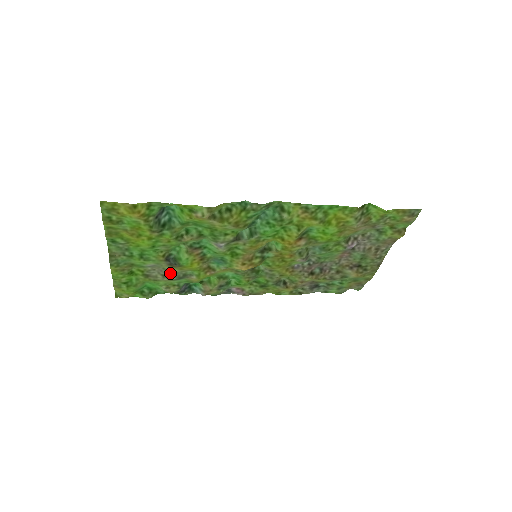
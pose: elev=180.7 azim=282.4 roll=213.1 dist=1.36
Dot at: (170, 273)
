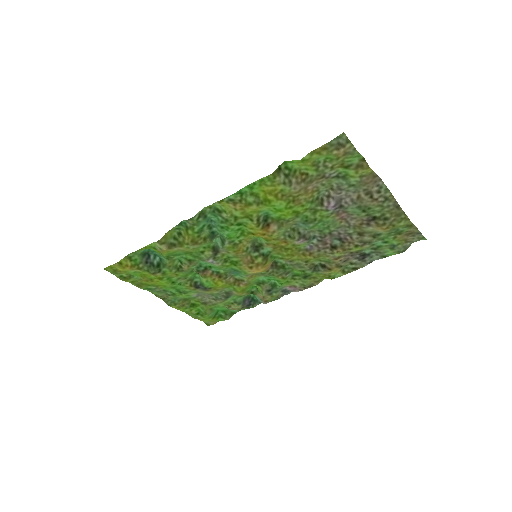
Dot at: (216, 296)
